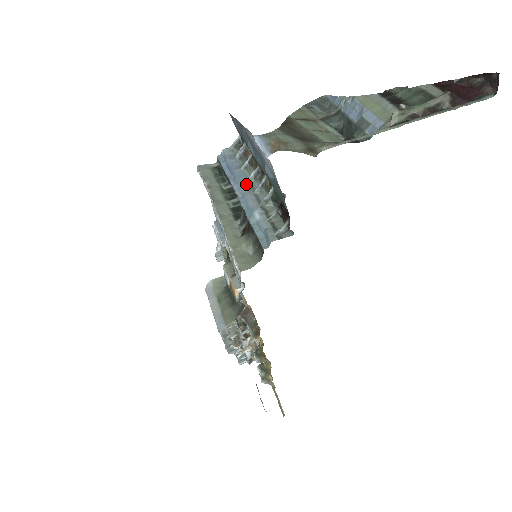
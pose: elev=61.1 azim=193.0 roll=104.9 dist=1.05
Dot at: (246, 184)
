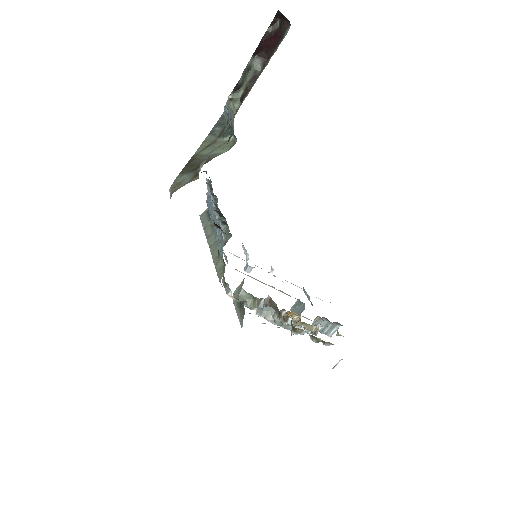
Dot at: (214, 213)
